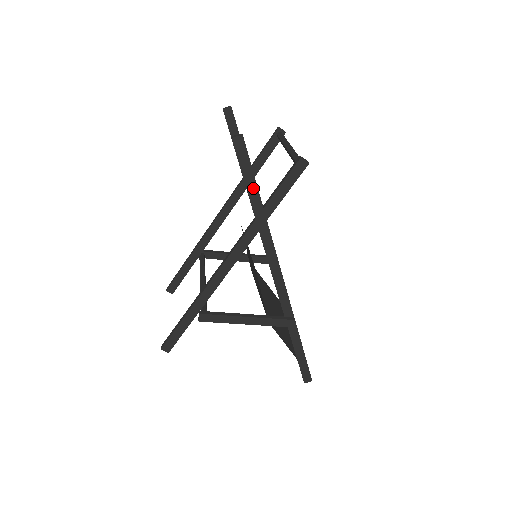
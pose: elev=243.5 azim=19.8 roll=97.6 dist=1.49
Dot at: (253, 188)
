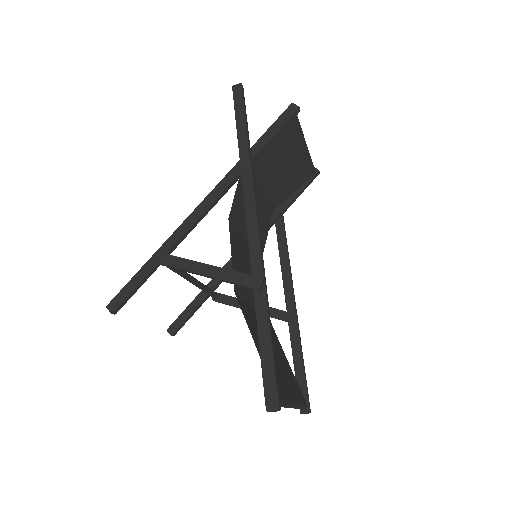
Dot at: (242, 125)
